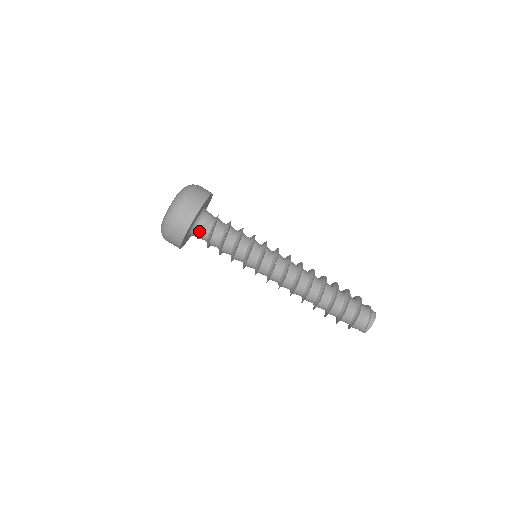
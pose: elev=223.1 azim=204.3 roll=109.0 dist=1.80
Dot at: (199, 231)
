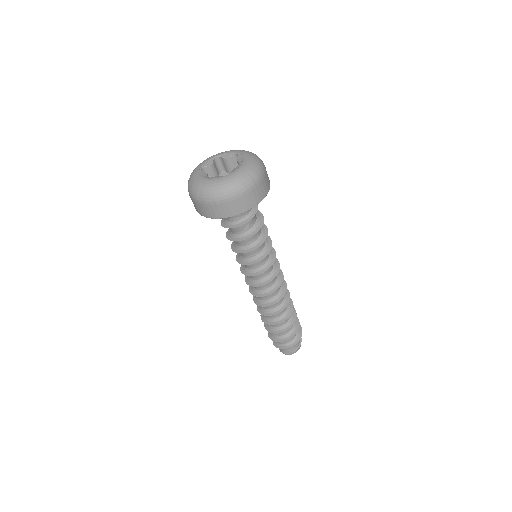
Dot at: occluded
